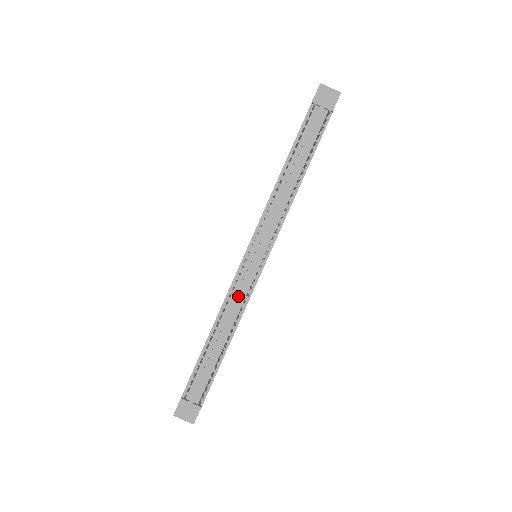
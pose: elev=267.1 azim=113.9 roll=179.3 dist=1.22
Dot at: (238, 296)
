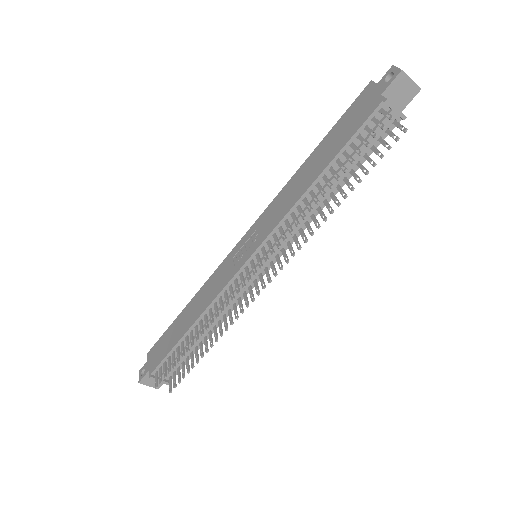
Dot at: (230, 300)
